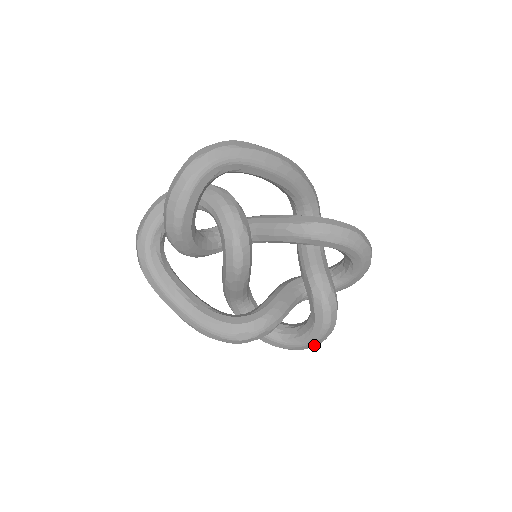
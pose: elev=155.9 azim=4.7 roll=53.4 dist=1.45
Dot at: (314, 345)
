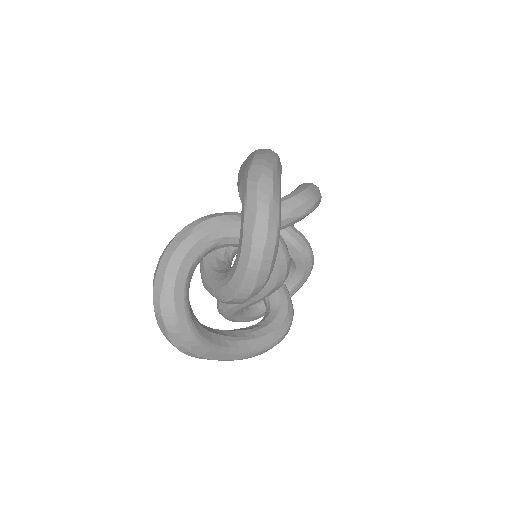
Dot at: occluded
